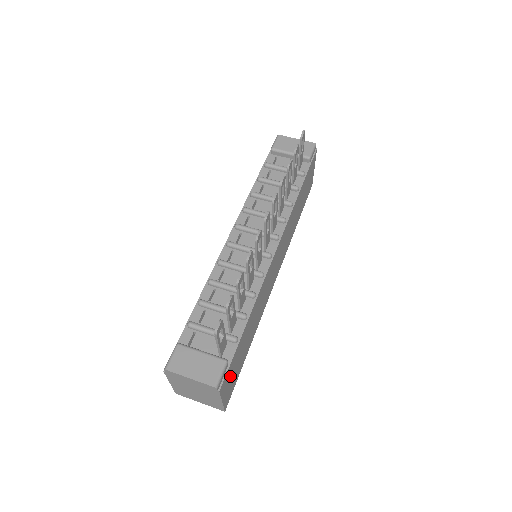
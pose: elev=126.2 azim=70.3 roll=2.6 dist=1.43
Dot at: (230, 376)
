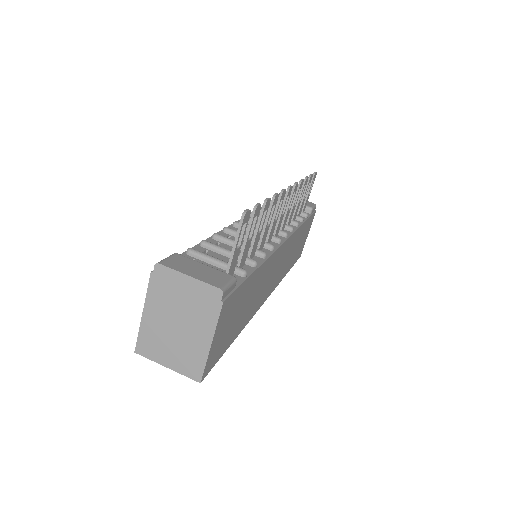
Dot at: (227, 317)
